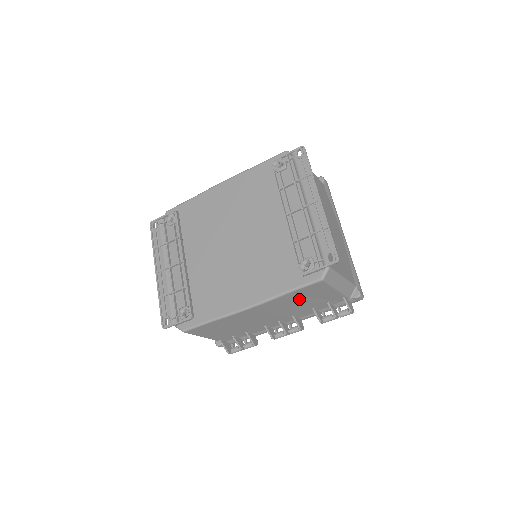
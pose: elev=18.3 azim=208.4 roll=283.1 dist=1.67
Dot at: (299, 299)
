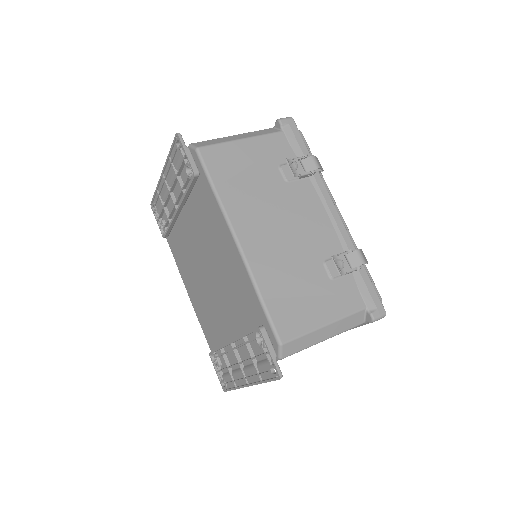
Dot at: occluded
